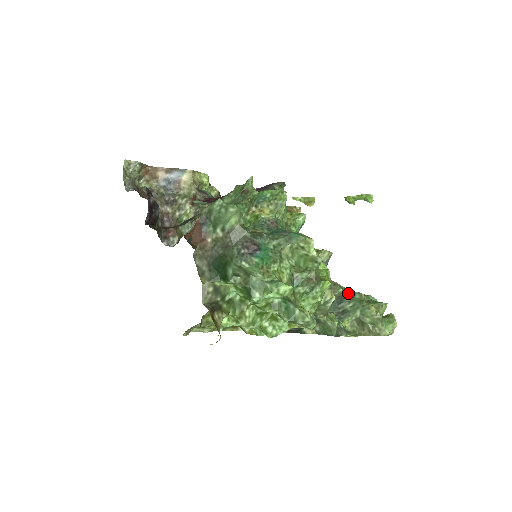
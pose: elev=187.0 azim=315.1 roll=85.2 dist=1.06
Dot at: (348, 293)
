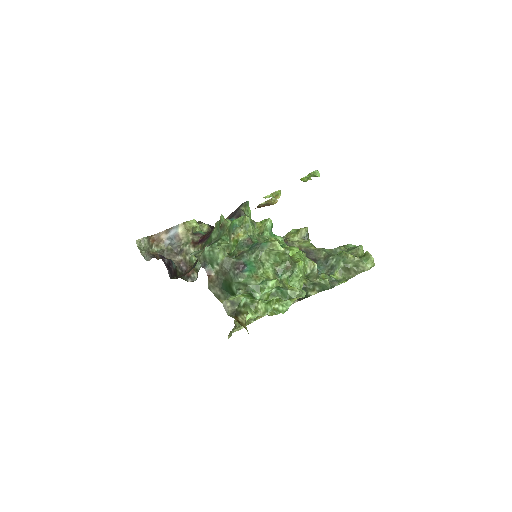
Dot at: (331, 252)
